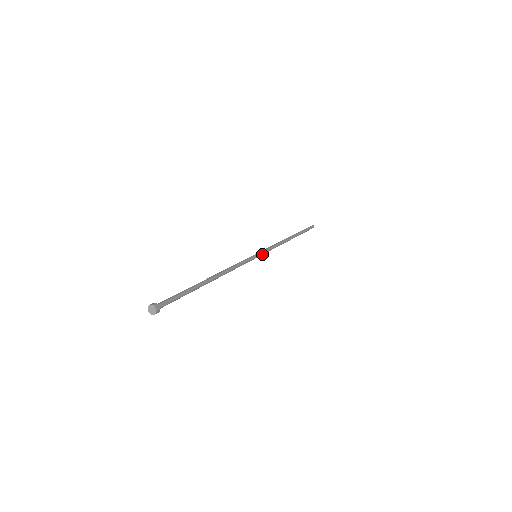
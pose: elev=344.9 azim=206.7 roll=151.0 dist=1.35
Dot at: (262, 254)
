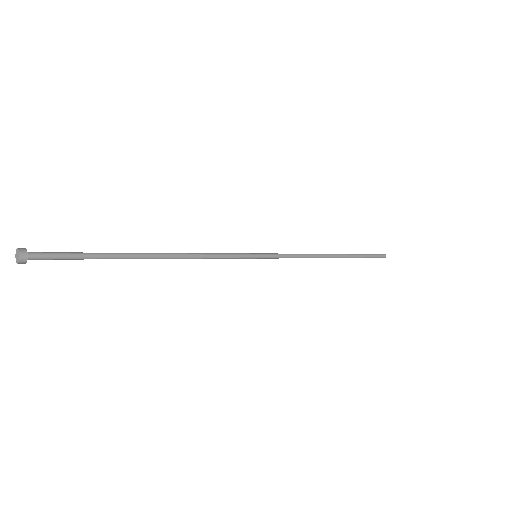
Dot at: (268, 256)
